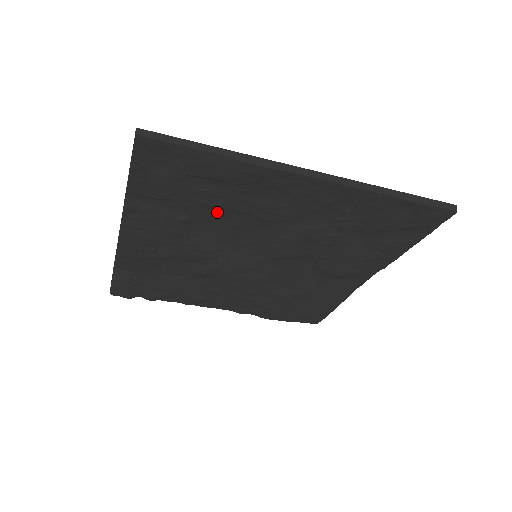
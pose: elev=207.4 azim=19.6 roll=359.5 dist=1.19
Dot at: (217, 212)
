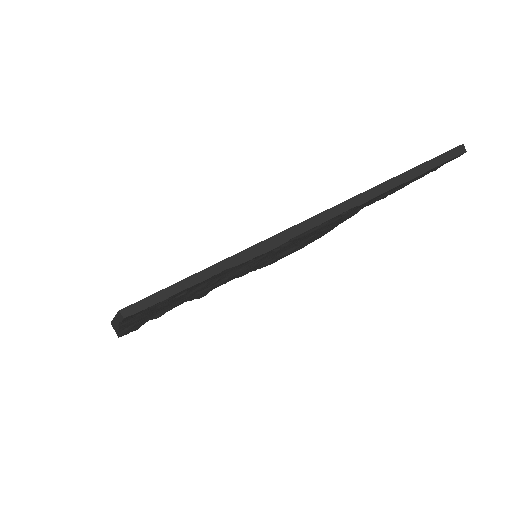
Dot at: occluded
